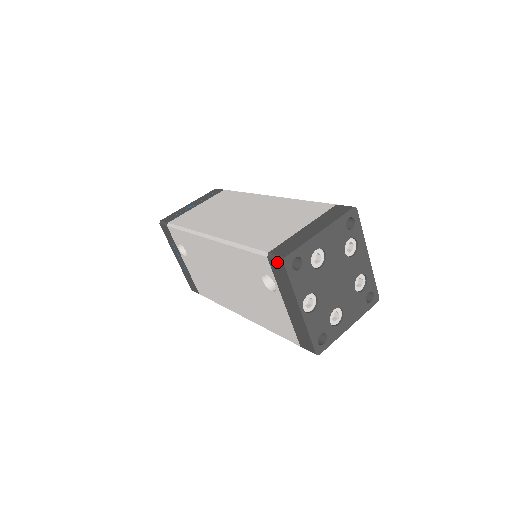
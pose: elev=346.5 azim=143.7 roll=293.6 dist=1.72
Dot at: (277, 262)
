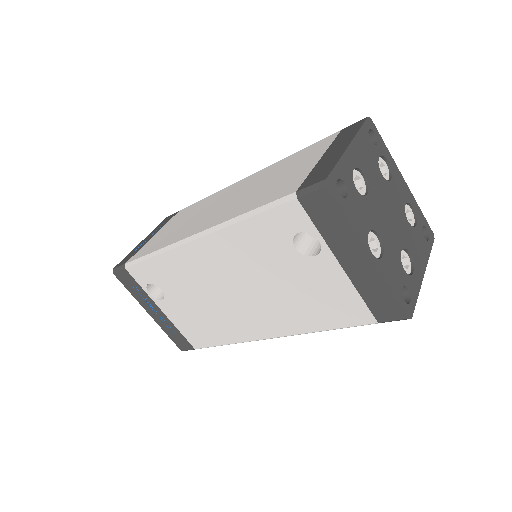
Dot at: (316, 194)
